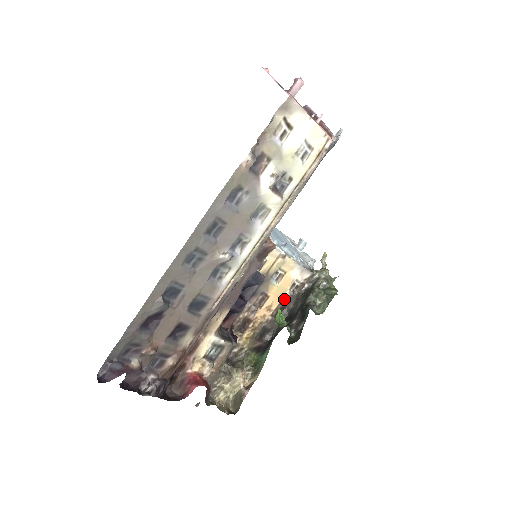
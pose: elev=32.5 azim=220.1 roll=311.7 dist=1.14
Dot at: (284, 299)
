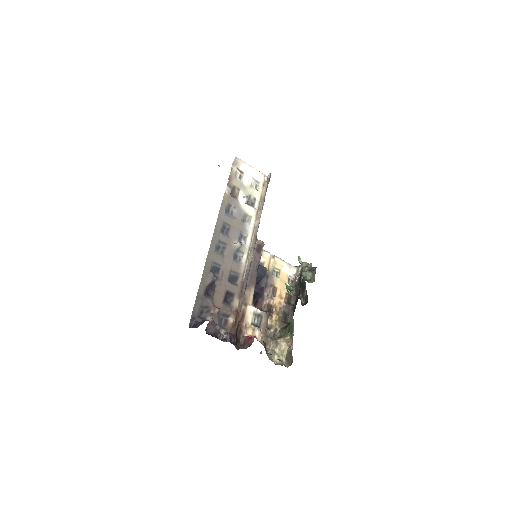
Dot at: (288, 290)
